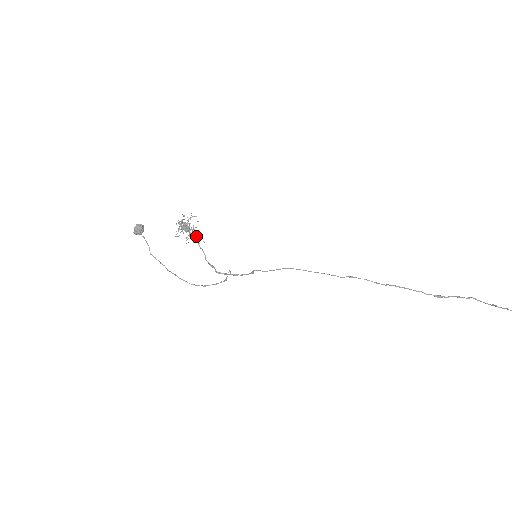
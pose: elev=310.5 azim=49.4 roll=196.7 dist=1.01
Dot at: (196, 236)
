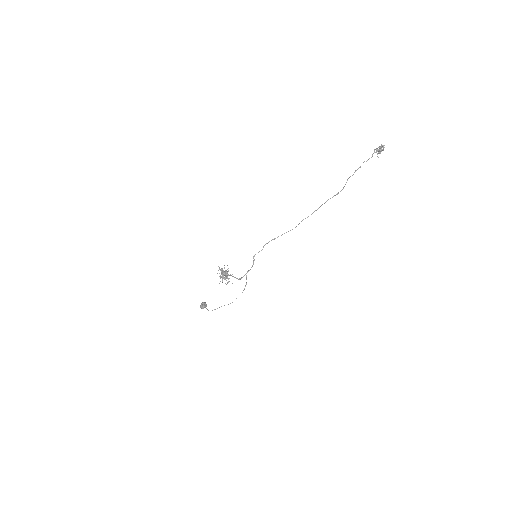
Dot at: (228, 274)
